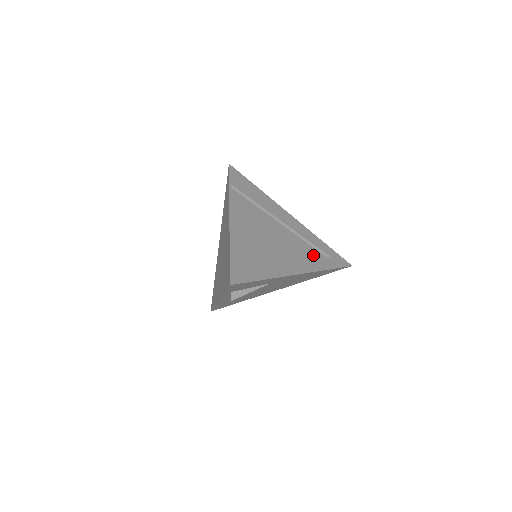
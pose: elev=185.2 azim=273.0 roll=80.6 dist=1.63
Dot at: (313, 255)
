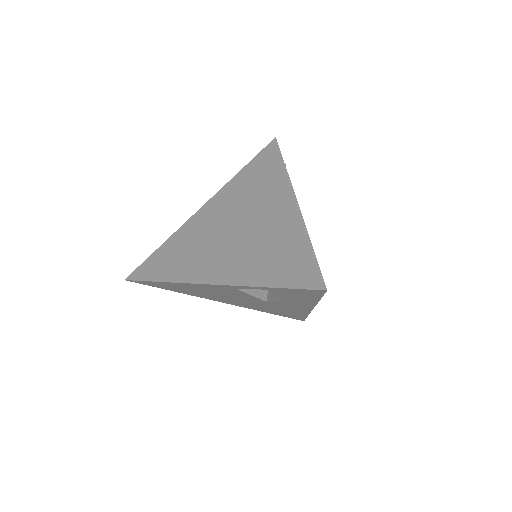
Dot at: occluded
